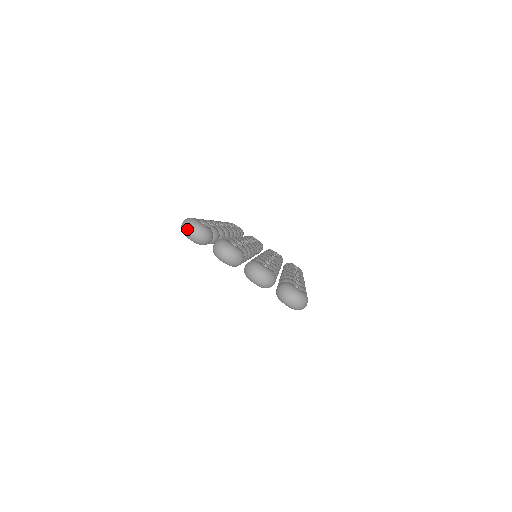
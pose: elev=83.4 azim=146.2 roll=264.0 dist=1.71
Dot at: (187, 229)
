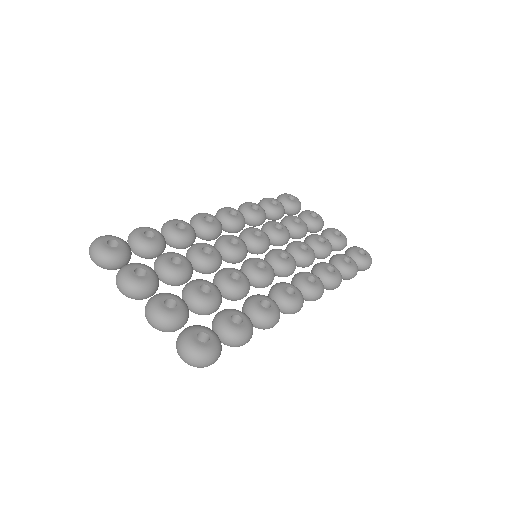
Dot at: (89, 253)
